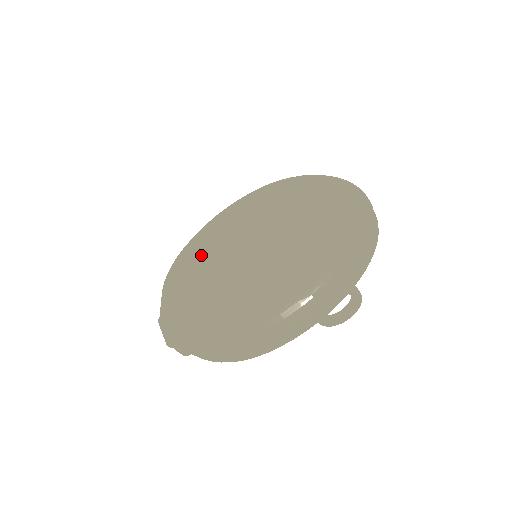
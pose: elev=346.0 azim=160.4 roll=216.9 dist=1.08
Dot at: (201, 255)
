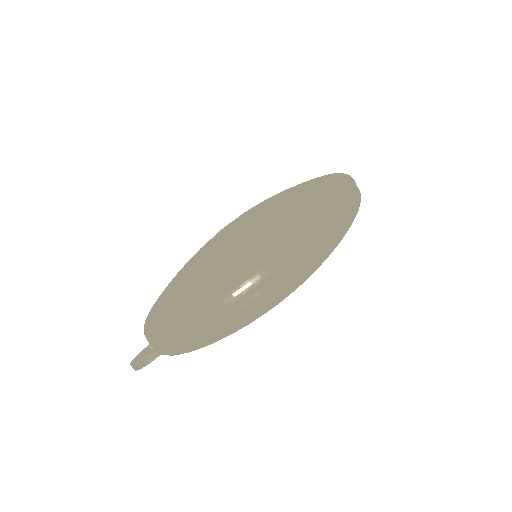
Dot at: occluded
